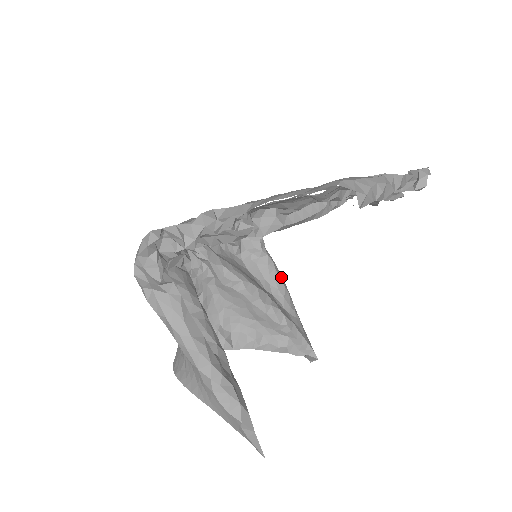
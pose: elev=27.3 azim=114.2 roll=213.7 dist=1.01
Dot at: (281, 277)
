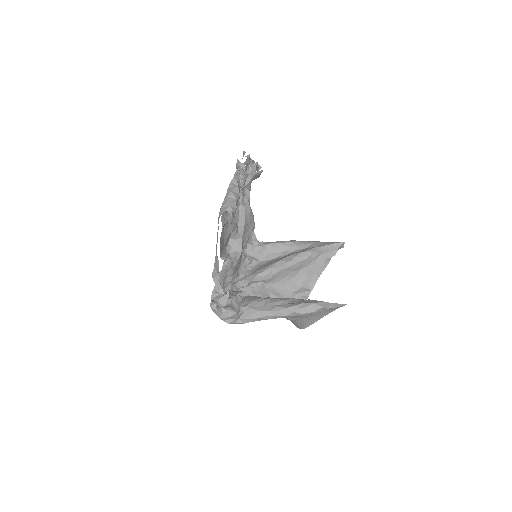
Dot at: (285, 242)
